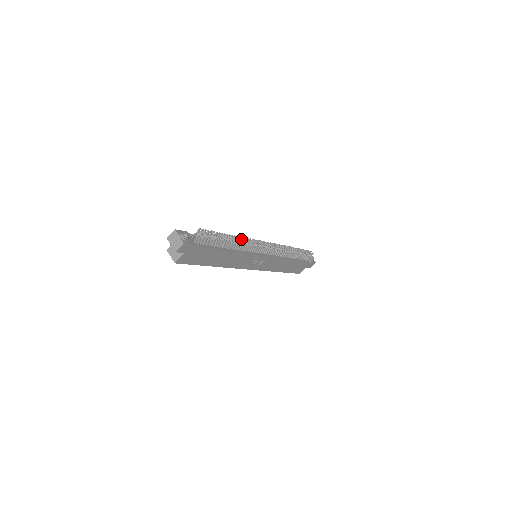
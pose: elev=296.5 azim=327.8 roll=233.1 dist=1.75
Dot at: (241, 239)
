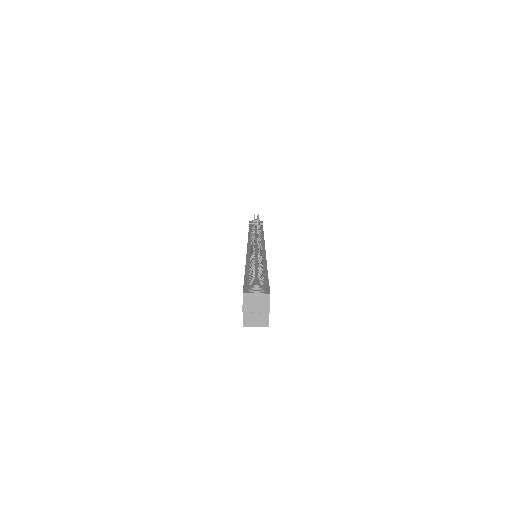
Dot at: (258, 246)
